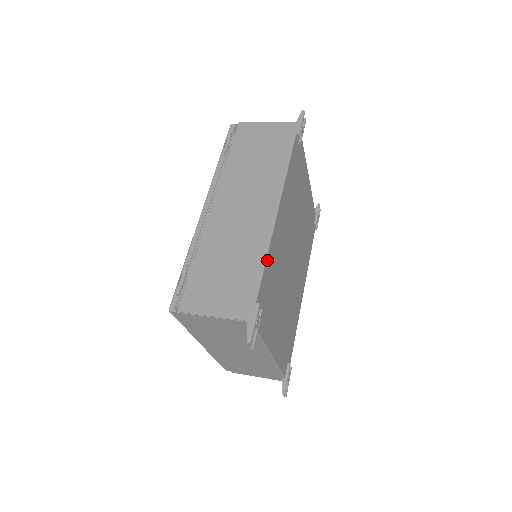
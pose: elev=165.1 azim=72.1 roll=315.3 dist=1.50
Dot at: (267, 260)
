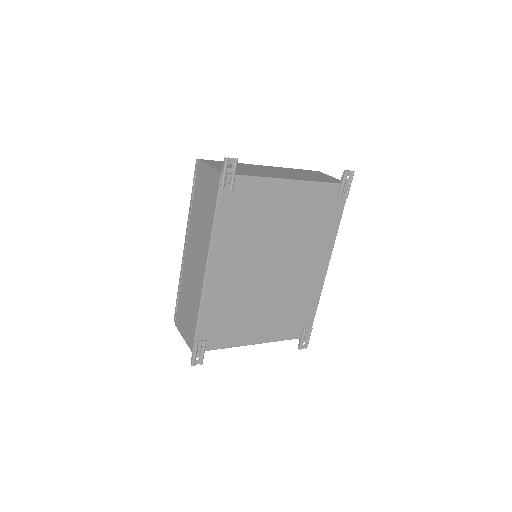
Dot at: (202, 310)
